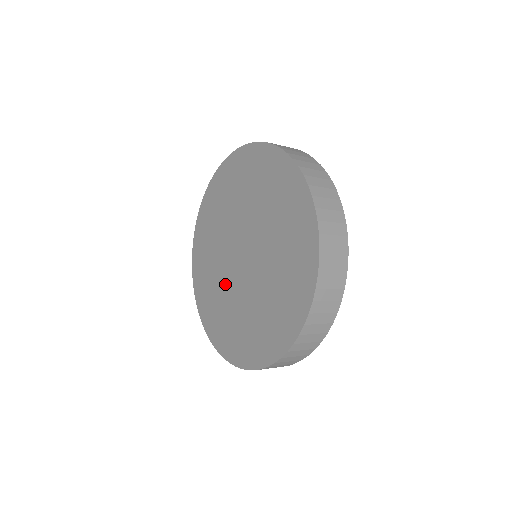
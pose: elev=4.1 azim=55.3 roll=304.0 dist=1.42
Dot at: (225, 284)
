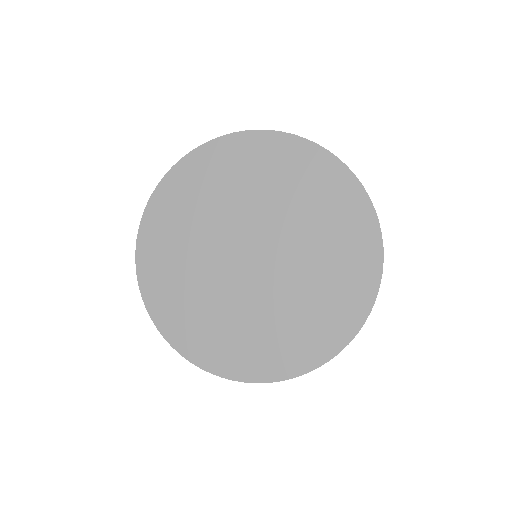
Dot at: (225, 296)
